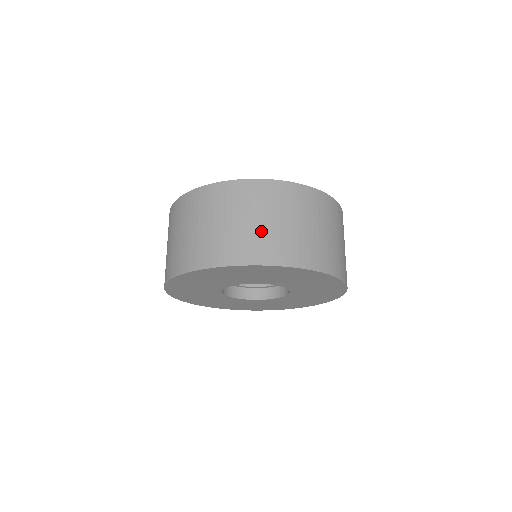
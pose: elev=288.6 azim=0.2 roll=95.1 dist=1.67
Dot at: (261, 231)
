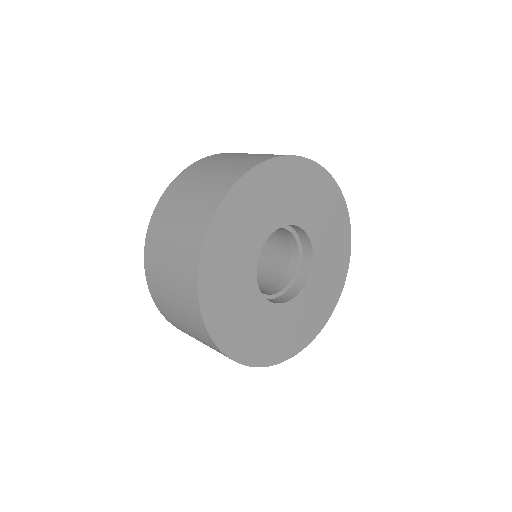
Dot at: occluded
